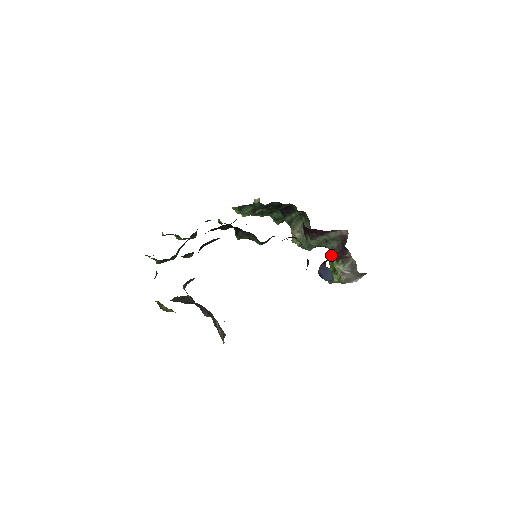
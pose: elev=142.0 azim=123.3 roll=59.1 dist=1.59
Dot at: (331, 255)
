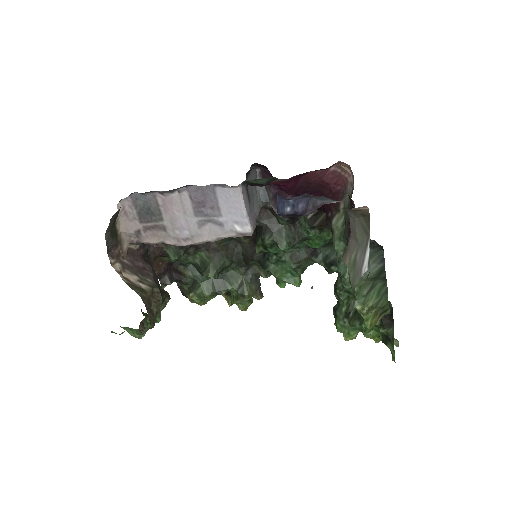
Dot at: occluded
